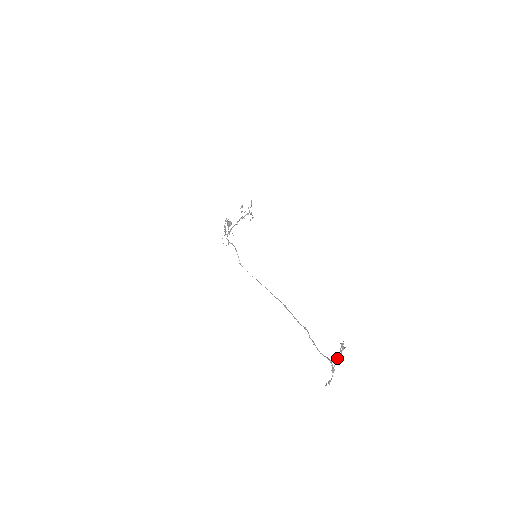
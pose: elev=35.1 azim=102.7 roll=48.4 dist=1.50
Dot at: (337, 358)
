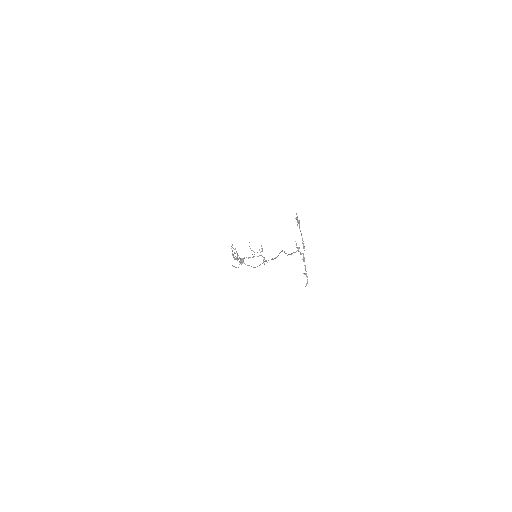
Dot at: (302, 243)
